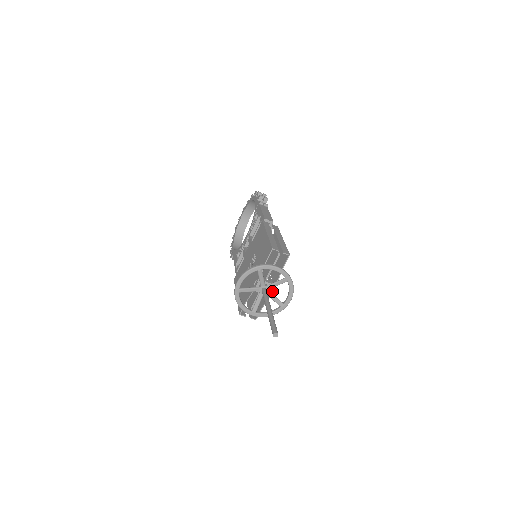
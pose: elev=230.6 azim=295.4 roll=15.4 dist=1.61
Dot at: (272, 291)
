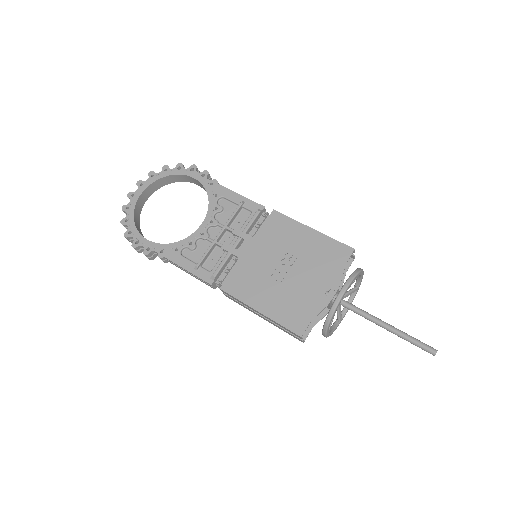
Dot at: occluded
